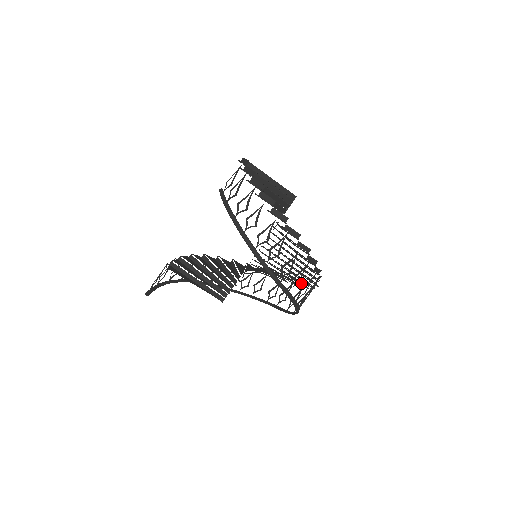
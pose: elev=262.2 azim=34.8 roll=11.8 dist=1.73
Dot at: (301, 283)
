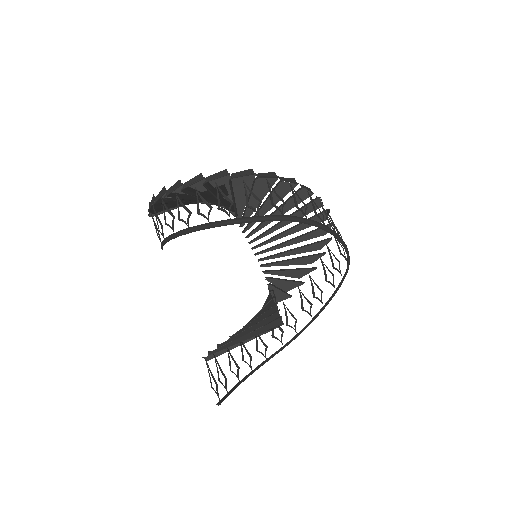
Dot at: occluded
